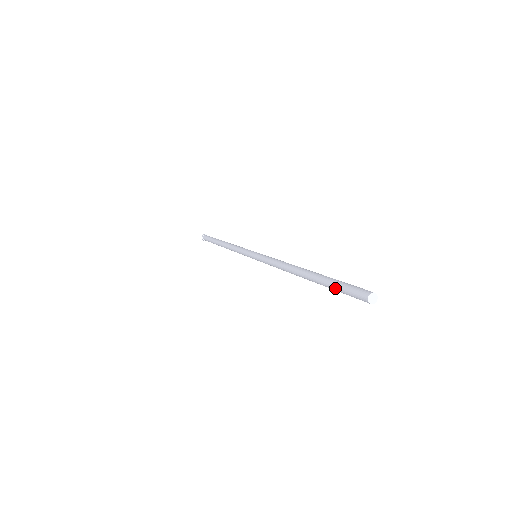
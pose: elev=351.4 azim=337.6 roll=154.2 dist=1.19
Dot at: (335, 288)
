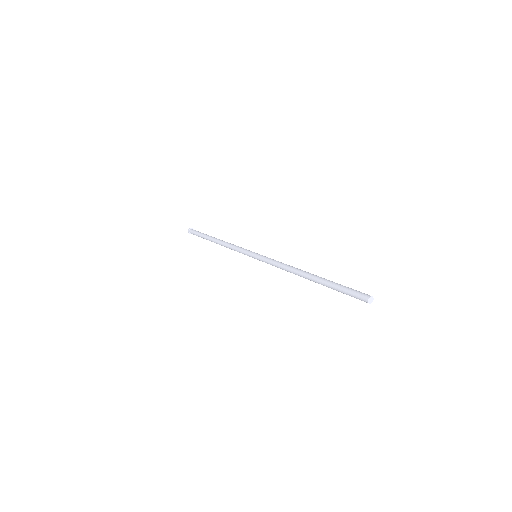
Dot at: occluded
